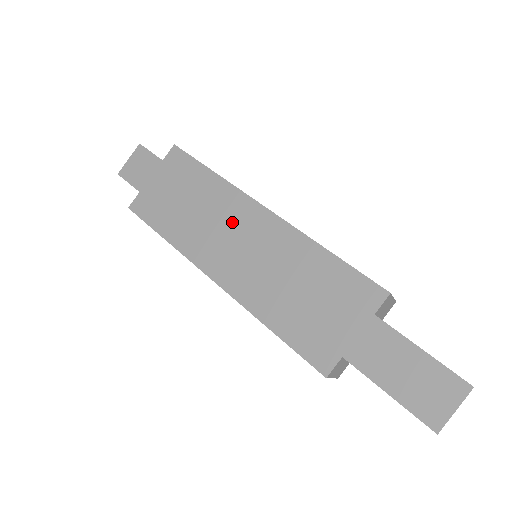
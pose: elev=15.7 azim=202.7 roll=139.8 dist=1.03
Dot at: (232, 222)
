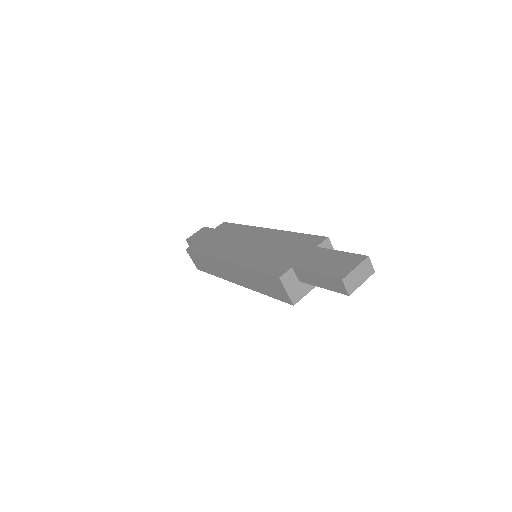
Dot at: (245, 238)
